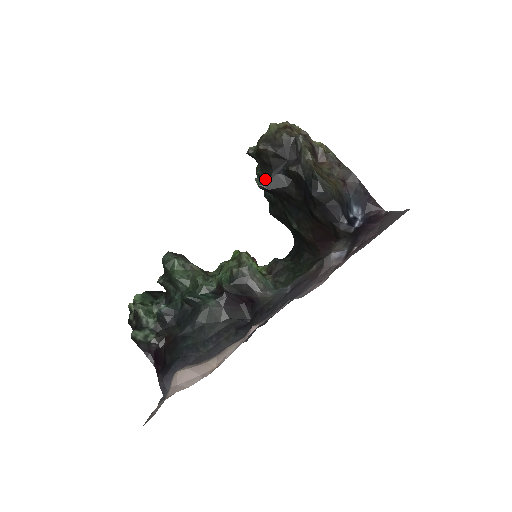
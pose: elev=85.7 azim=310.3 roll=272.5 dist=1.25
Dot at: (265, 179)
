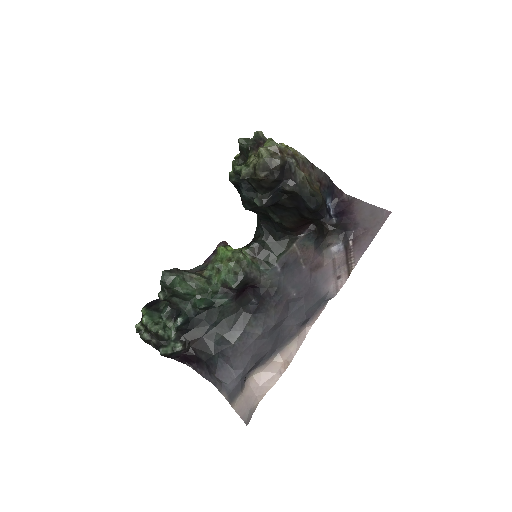
Dot at: (262, 198)
